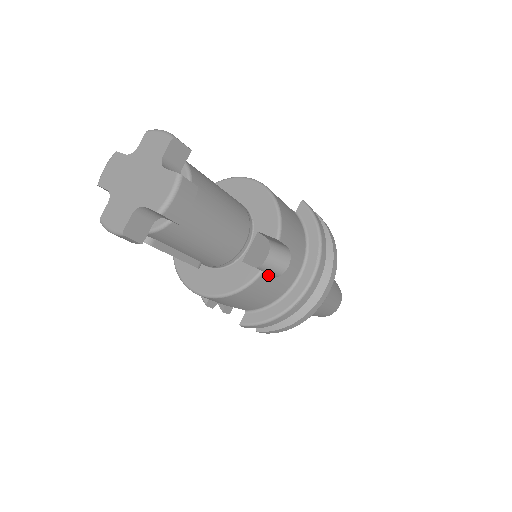
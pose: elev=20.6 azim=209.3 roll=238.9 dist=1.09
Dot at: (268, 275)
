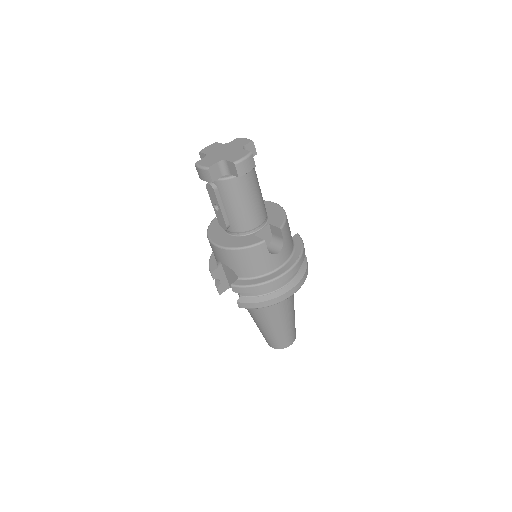
Dot at: (266, 247)
